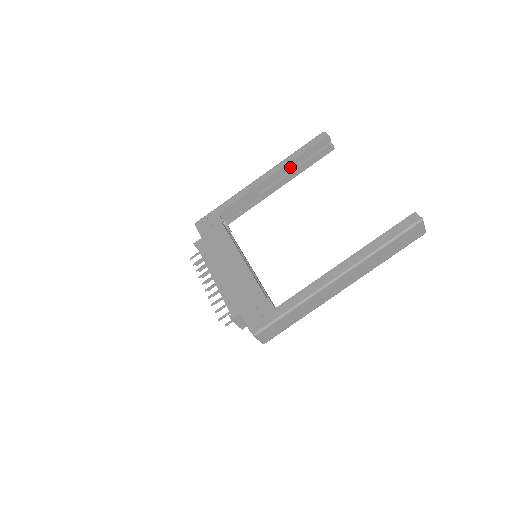
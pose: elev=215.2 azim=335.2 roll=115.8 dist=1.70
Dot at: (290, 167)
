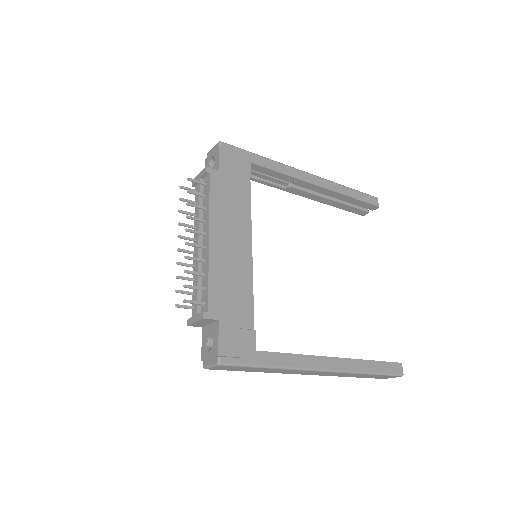
Dot at: (334, 195)
